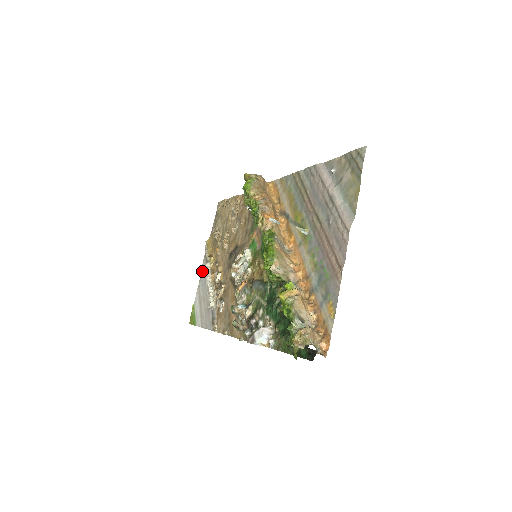
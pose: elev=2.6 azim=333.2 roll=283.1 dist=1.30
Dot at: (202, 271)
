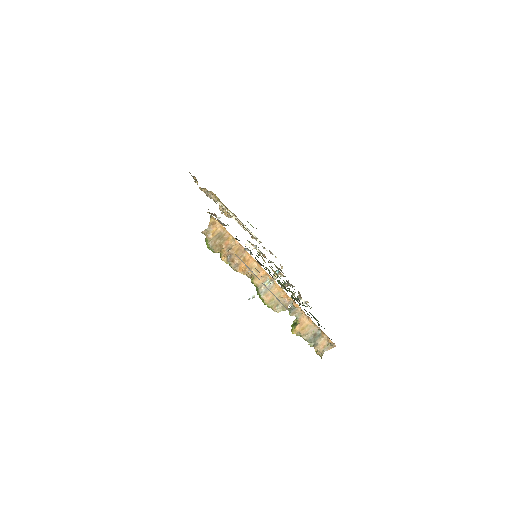
Dot at: occluded
